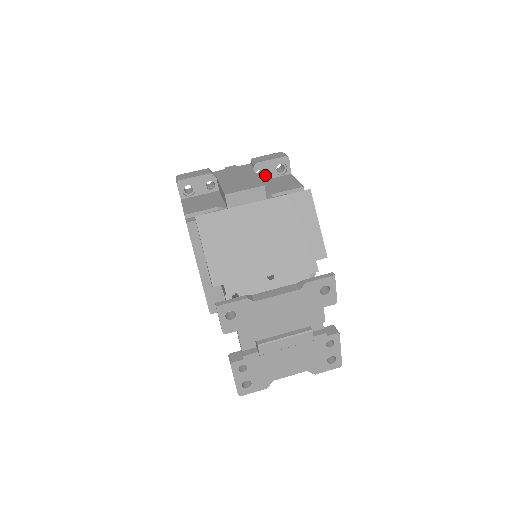
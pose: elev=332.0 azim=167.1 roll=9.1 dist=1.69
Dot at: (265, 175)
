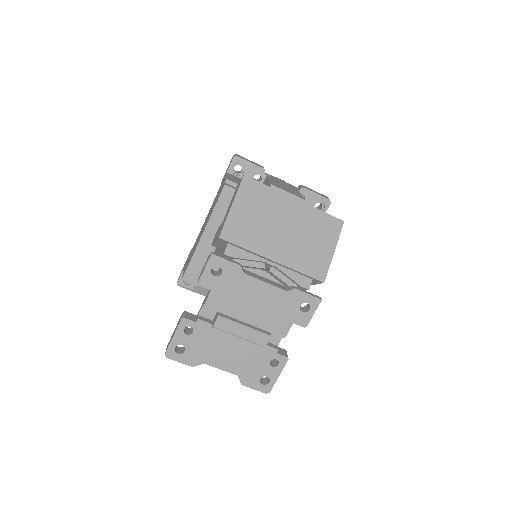
Dot at: occluded
